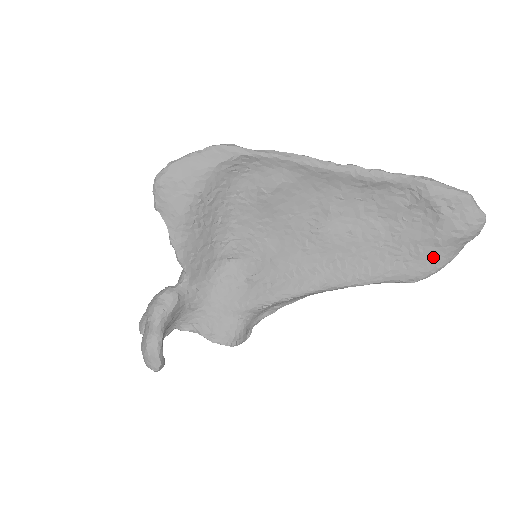
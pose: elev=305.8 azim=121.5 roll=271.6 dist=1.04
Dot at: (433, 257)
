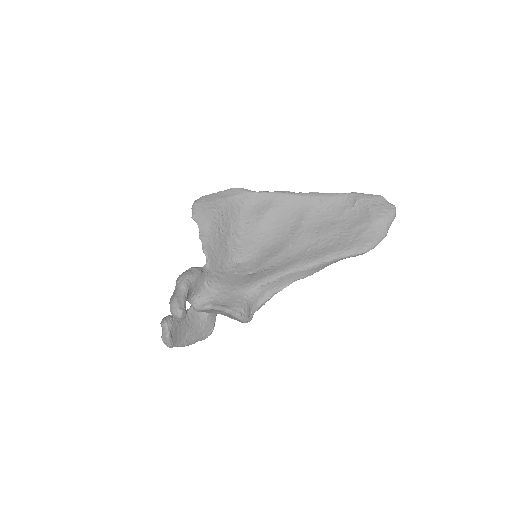
Dot at: (371, 234)
